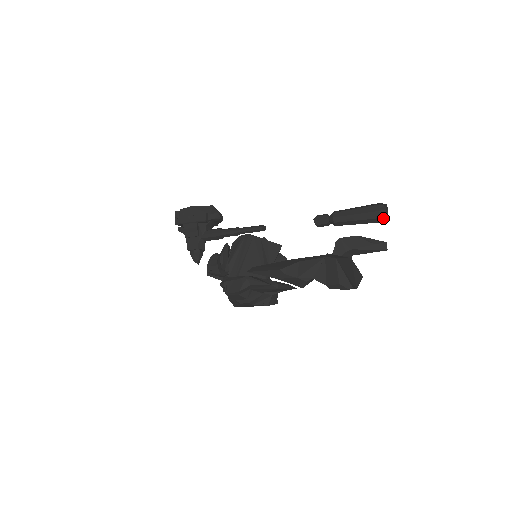
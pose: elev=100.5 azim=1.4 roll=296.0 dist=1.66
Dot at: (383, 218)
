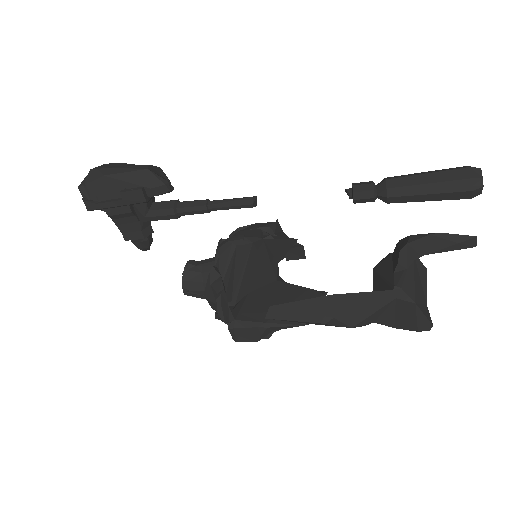
Dot at: (474, 196)
